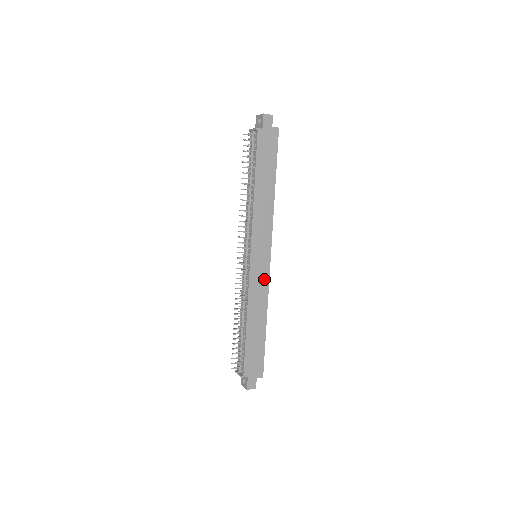
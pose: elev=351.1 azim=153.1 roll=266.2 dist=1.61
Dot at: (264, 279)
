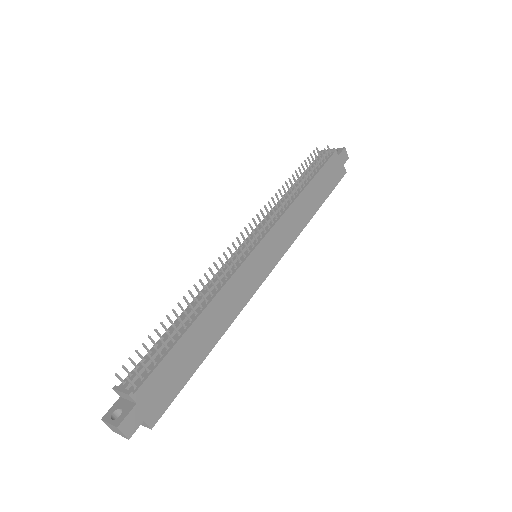
Dot at: (251, 286)
